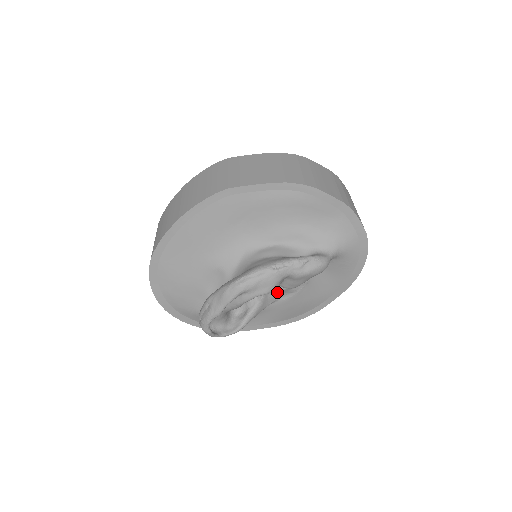
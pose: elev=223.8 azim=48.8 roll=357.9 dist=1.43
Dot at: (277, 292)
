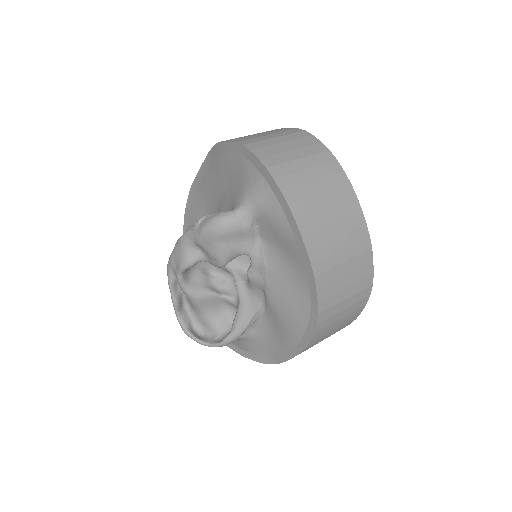
Dot at: (253, 289)
